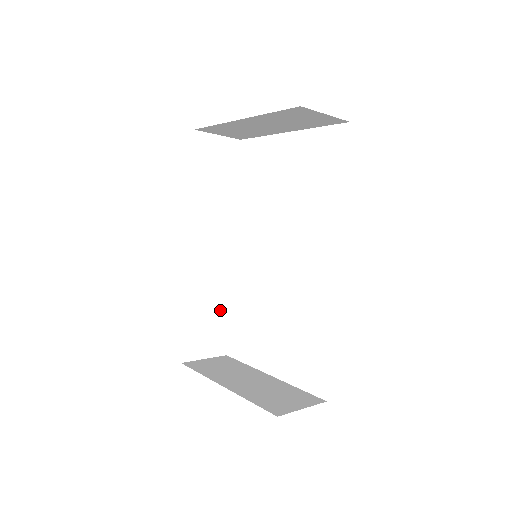
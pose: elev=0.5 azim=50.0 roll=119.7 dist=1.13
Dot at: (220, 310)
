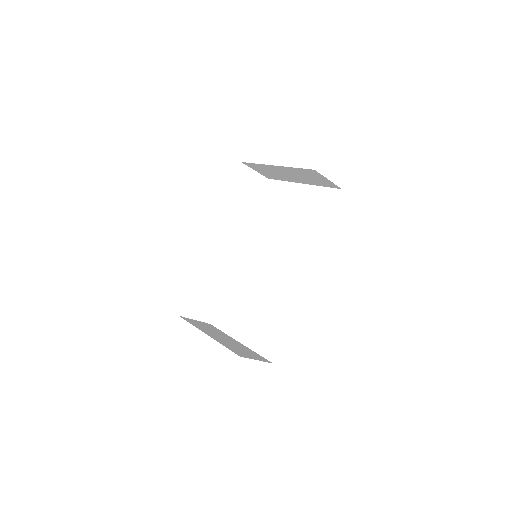
Dot at: (216, 290)
